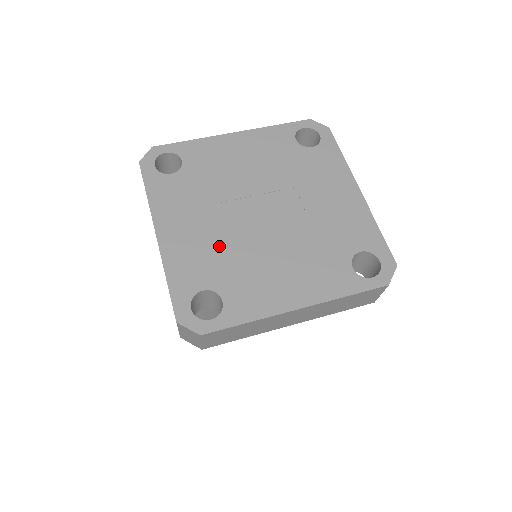
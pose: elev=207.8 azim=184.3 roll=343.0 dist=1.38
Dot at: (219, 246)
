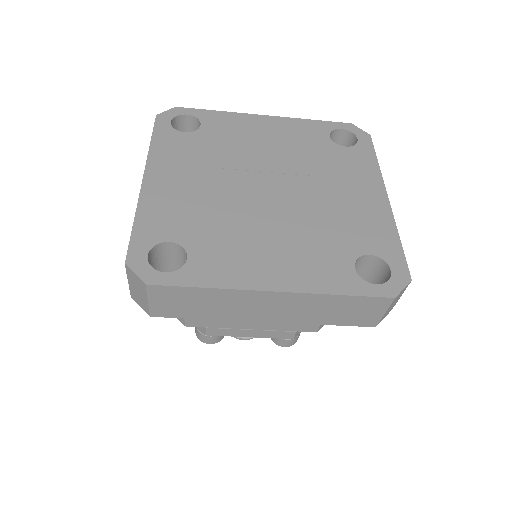
Dot at: (206, 206)
